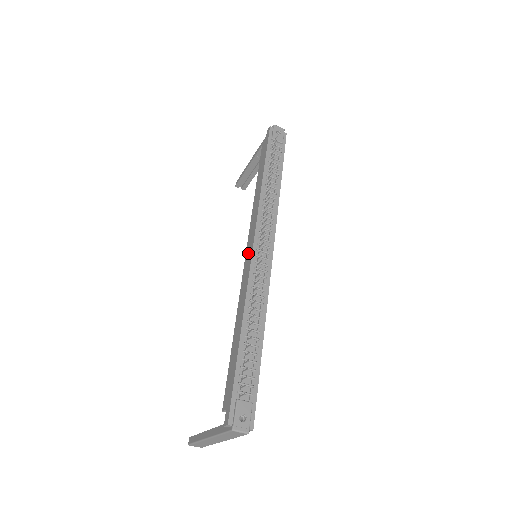
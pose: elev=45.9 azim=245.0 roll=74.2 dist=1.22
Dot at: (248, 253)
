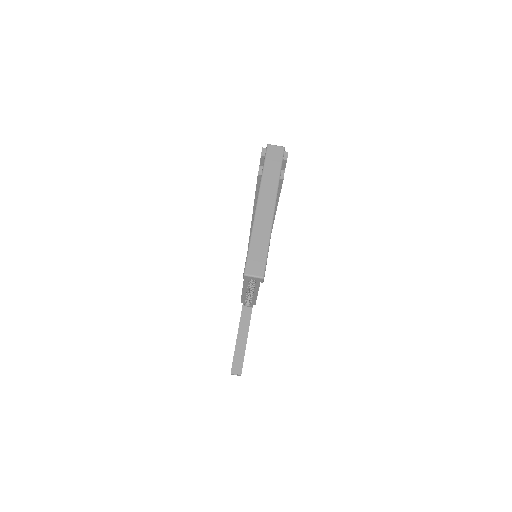
Dot at: occluded
